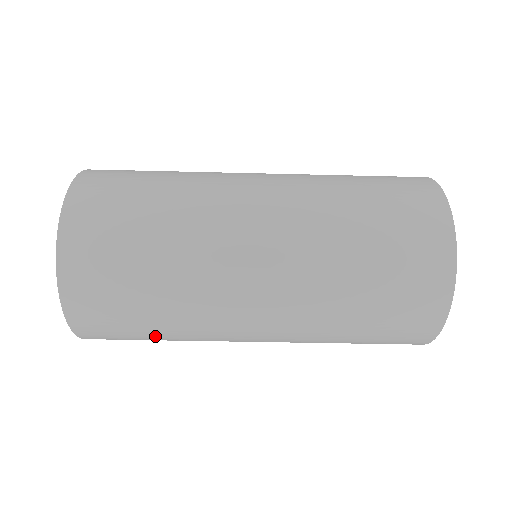
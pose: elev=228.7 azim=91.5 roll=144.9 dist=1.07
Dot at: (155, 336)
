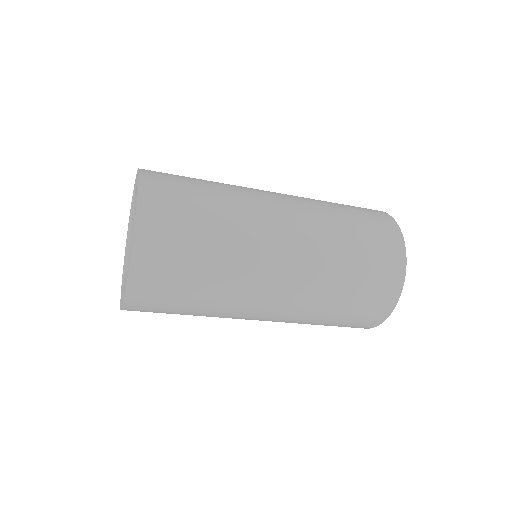
Dot at: (190, 305)
